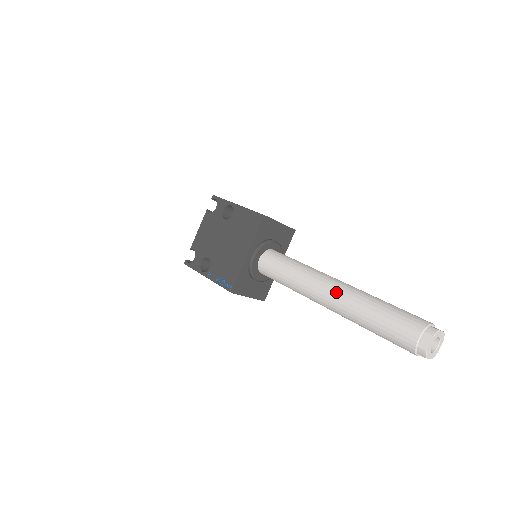
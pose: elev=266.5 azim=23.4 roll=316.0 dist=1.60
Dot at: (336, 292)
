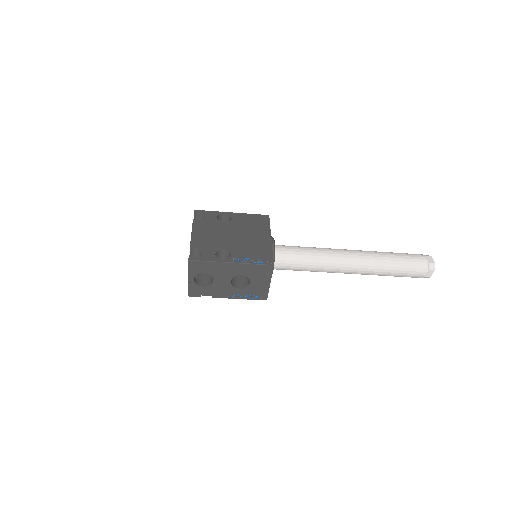
Dot at: (358, 251)
